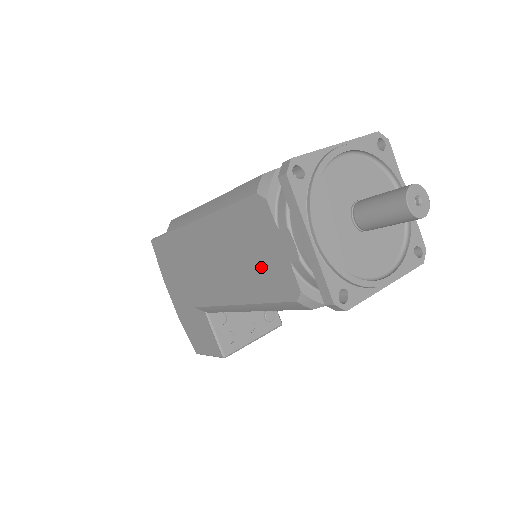
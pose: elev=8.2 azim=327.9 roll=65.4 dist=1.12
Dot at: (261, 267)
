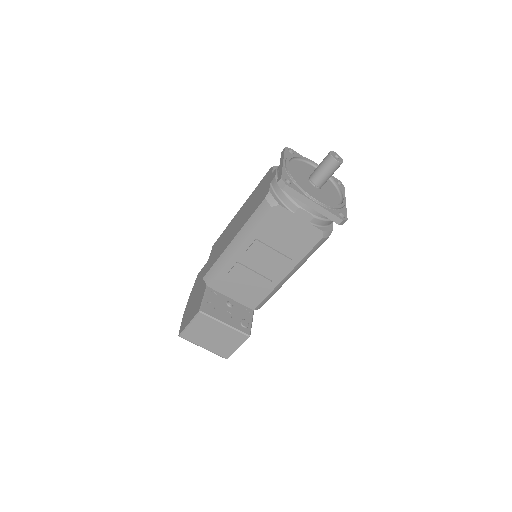
Dot at: (256, 201)
